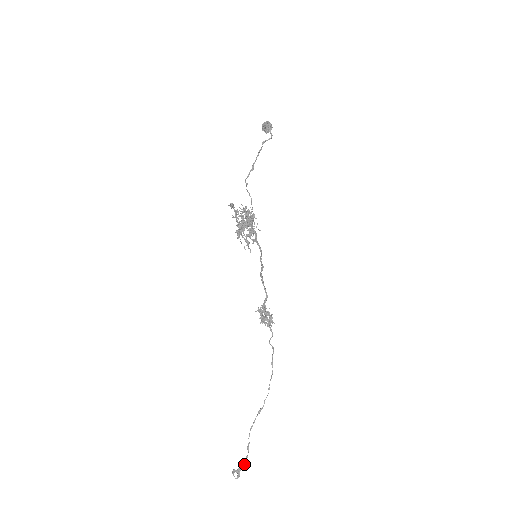
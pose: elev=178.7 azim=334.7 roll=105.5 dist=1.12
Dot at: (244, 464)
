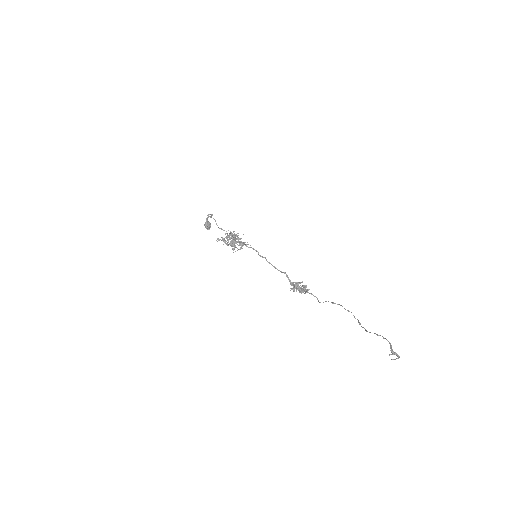
Dot at: (389, 343)
